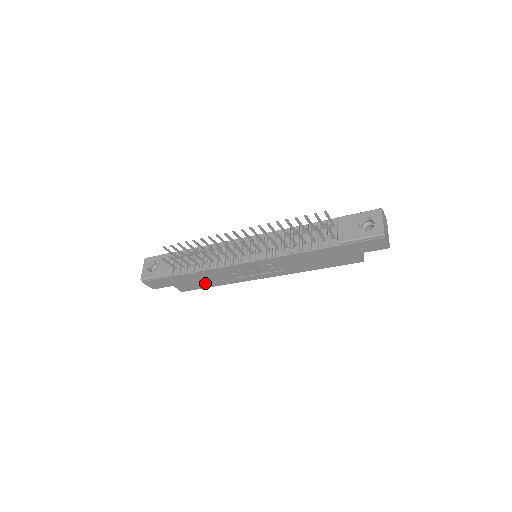
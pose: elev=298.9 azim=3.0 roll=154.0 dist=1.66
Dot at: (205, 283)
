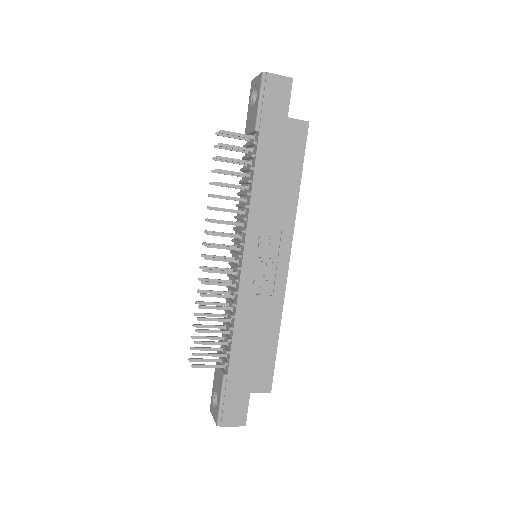
Dot at: (264, 345)
